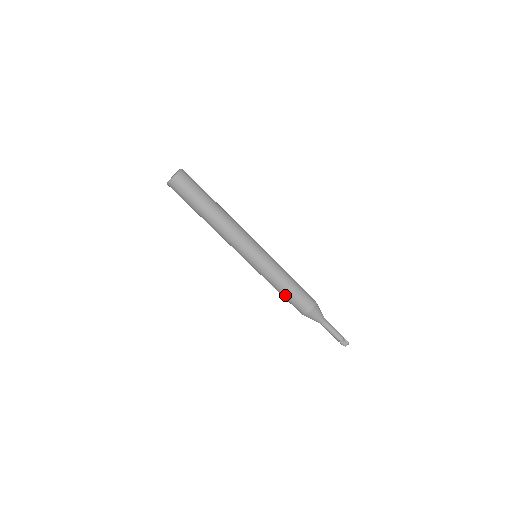
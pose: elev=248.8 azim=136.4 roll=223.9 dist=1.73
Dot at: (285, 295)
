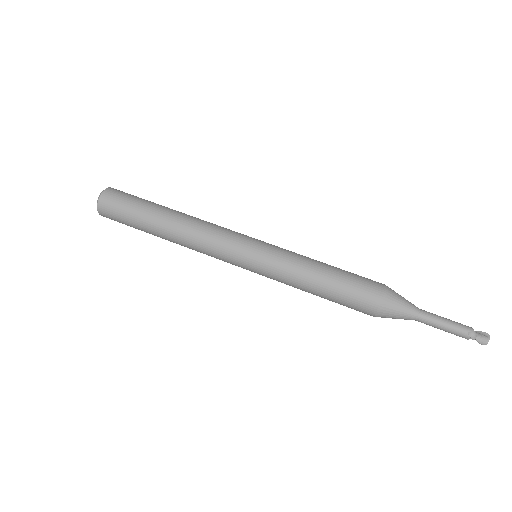
Dot at: (329, 284)
